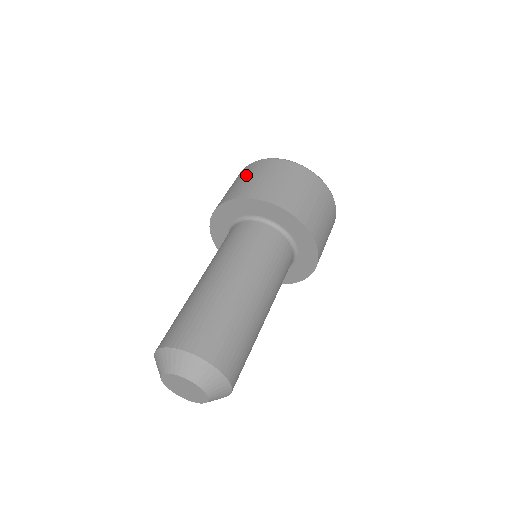
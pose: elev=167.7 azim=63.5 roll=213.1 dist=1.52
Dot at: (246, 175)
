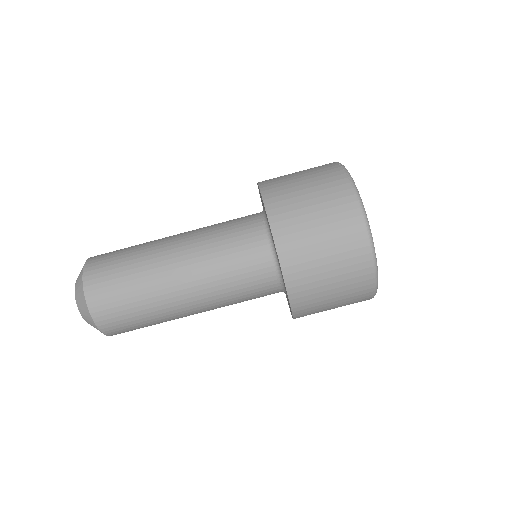
Dot at: (314, 183)
